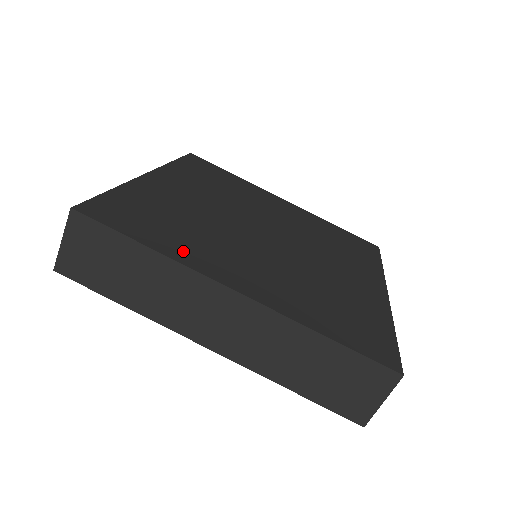
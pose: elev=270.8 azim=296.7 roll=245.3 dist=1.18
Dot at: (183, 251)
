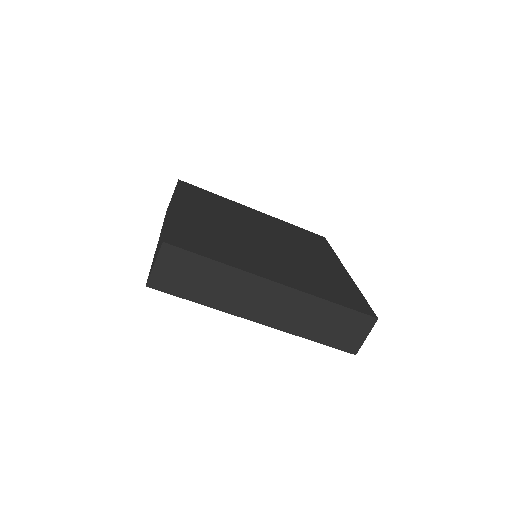
Dot at: (236, 261)
